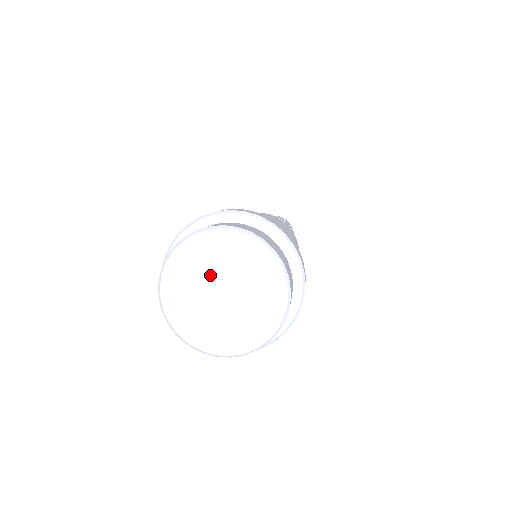
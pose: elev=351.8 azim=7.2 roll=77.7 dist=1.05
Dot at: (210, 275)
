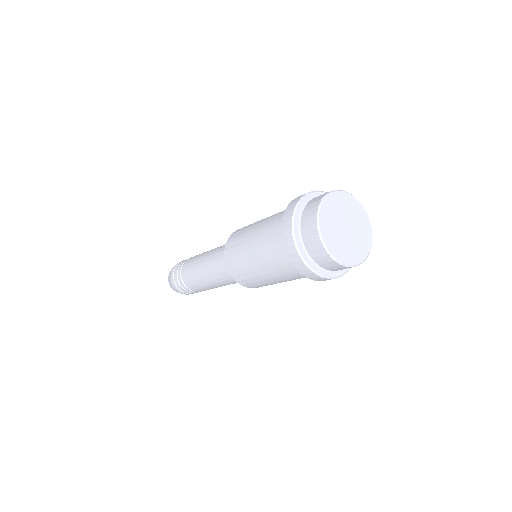
Dot at: (338, 225)
